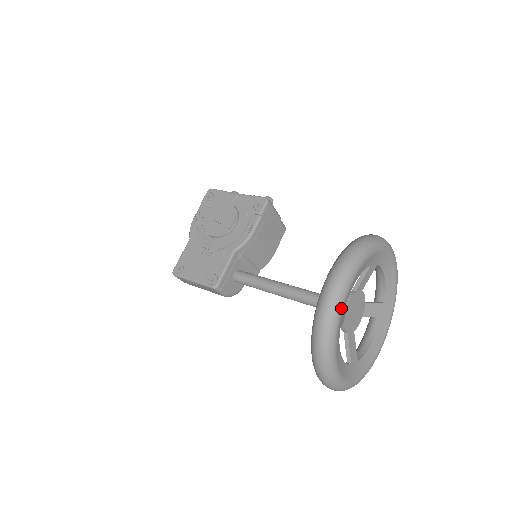
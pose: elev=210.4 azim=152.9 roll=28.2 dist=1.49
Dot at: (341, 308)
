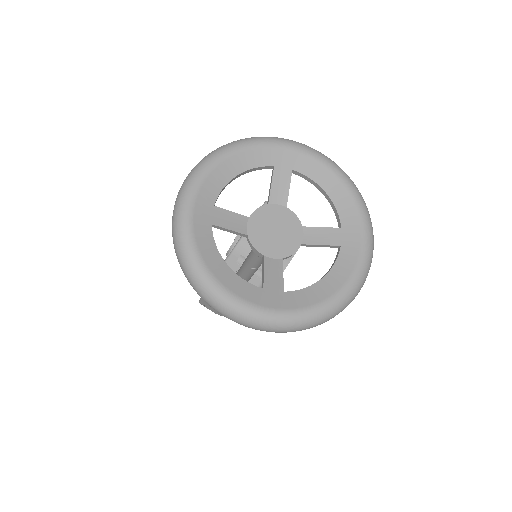
Dot at: (192, 190)
